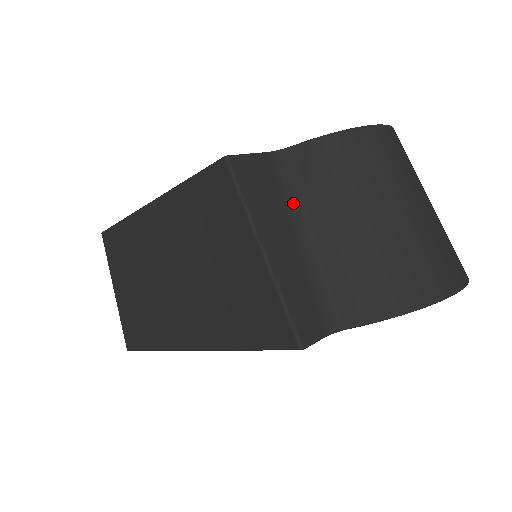
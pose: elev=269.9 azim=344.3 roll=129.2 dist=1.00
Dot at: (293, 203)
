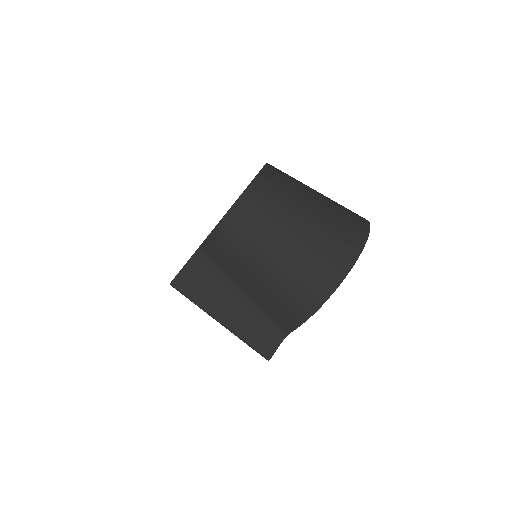
Dot at: (223, 277)
